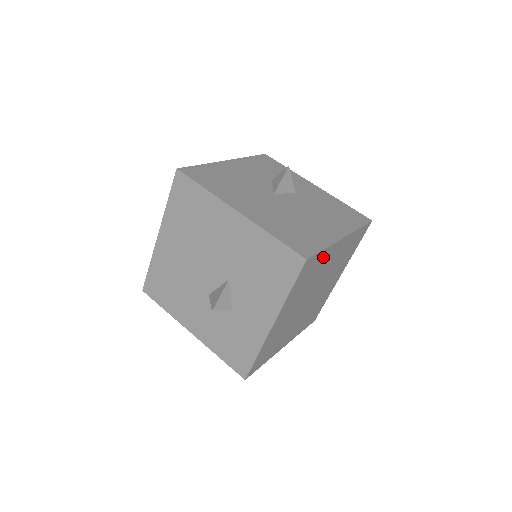
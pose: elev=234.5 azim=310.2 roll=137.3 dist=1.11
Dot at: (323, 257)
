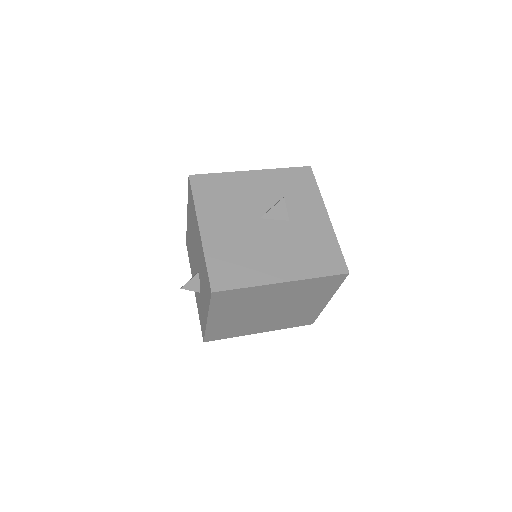
Dot at: (251, 292)
